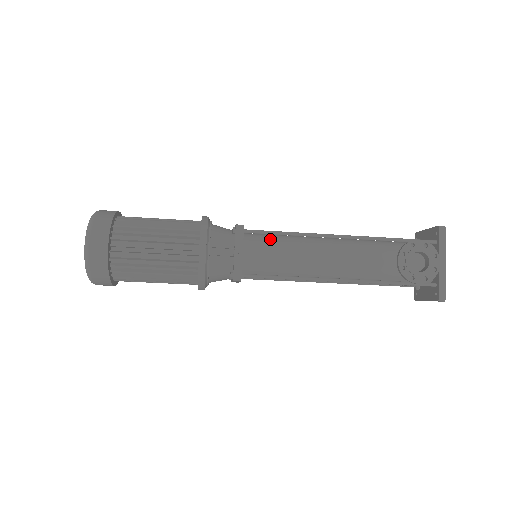
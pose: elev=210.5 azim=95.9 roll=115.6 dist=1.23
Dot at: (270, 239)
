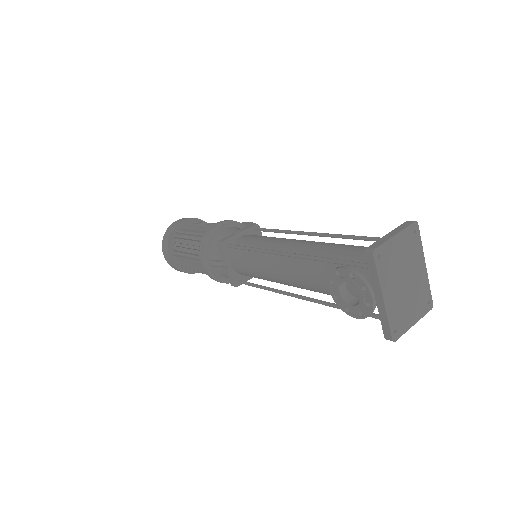
Dot at: (246, 250)
